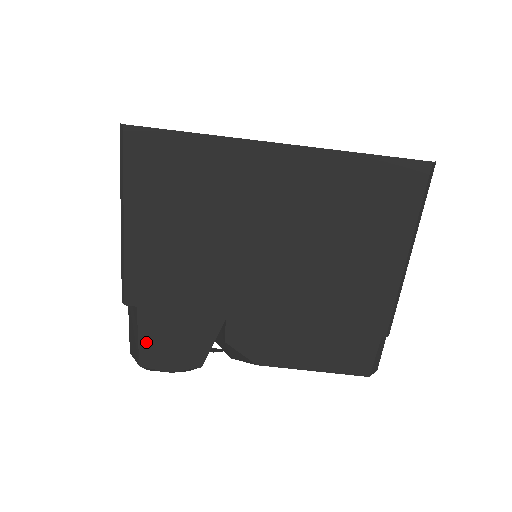
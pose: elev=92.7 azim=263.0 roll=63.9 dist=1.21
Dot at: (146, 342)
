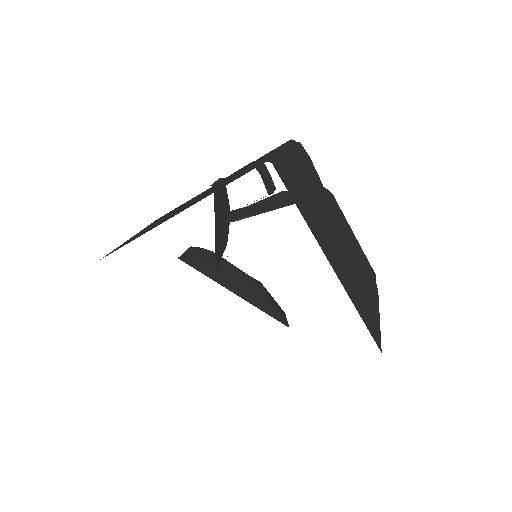
Dot at: occluded
